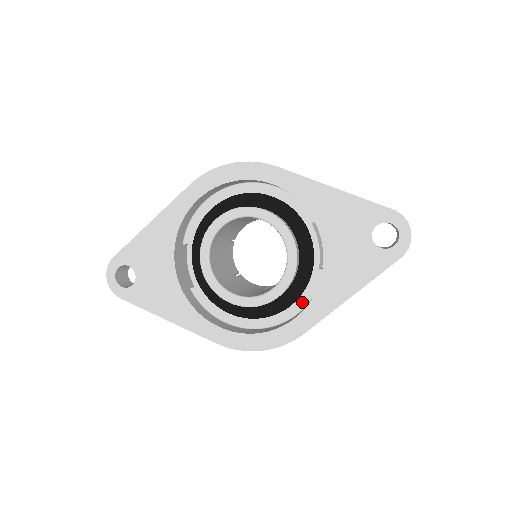
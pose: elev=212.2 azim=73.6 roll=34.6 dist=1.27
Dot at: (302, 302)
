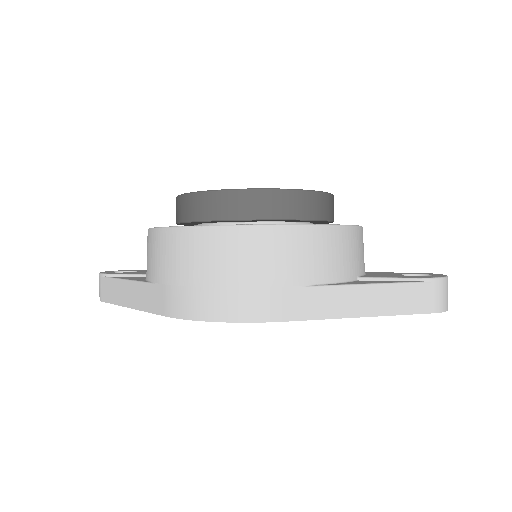
Dot at: occluded
